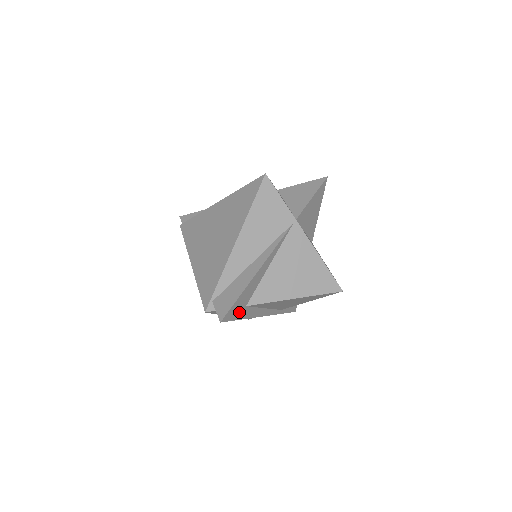
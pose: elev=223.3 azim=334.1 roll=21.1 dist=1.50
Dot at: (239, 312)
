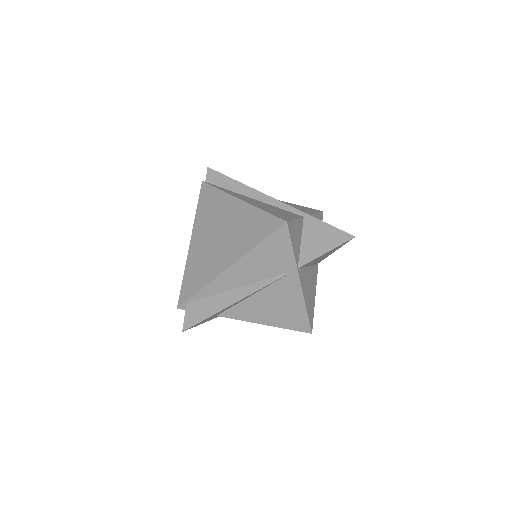
Dot at: (207, 320)
